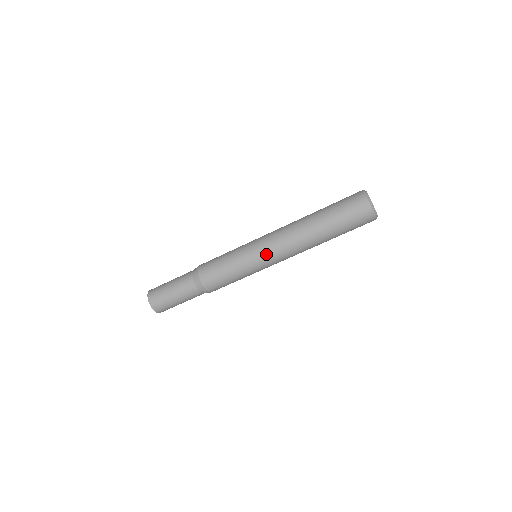
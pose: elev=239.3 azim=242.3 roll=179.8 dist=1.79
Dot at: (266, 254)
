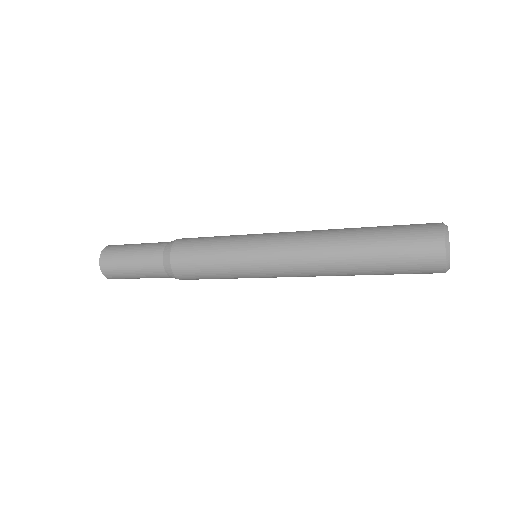
Dot at: (274, 277)
